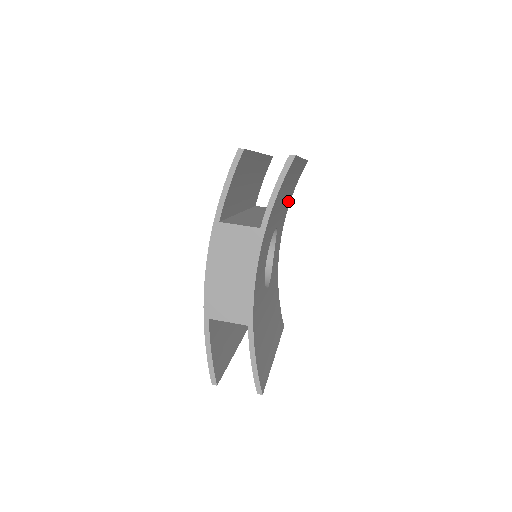
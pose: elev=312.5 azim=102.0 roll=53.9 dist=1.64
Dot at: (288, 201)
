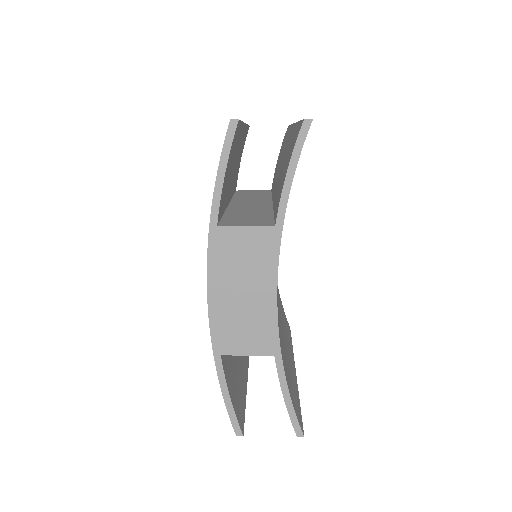
Dot at: occluded
